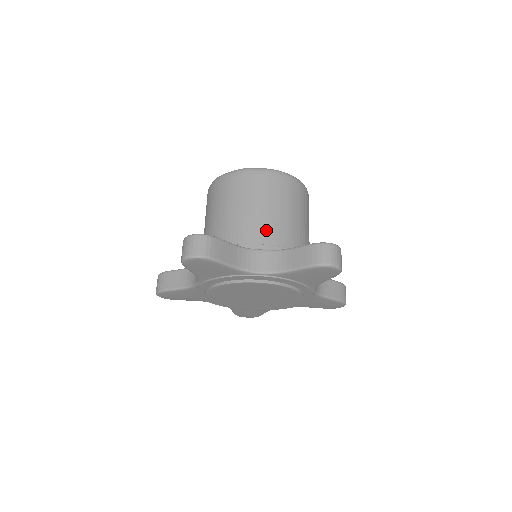
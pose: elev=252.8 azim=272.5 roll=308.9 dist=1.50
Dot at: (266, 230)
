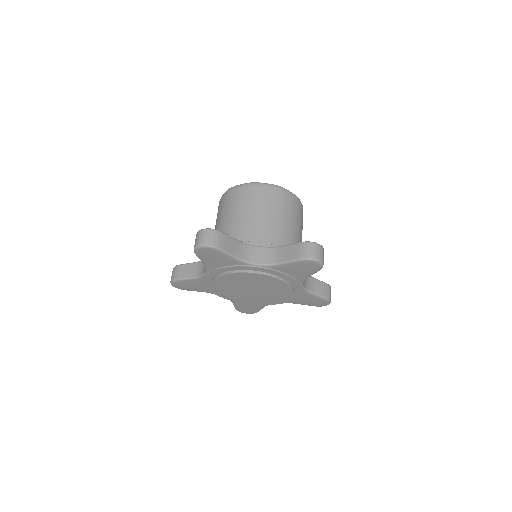
Dot at: (264, 232)
